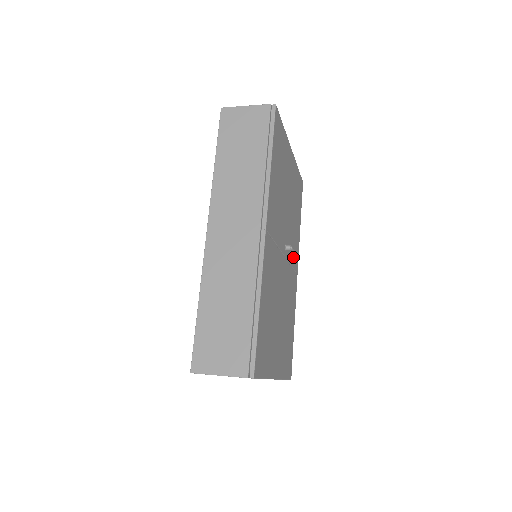
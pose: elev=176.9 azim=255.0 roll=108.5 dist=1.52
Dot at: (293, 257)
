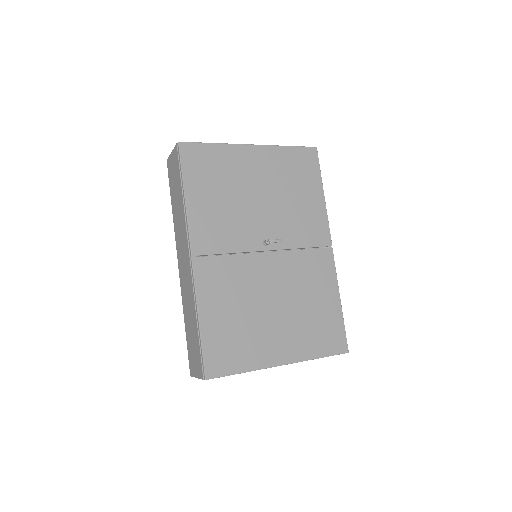
Dot at: (305, 237)
